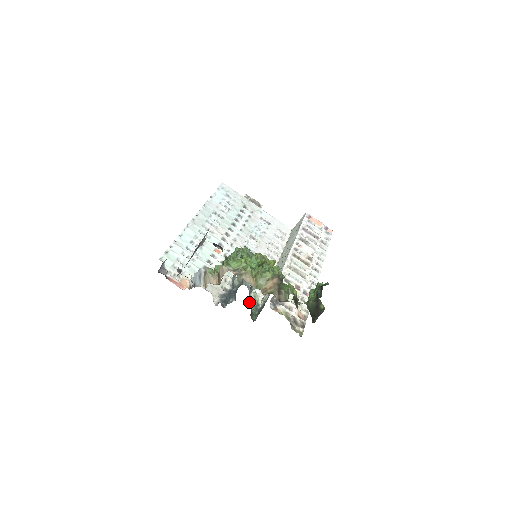
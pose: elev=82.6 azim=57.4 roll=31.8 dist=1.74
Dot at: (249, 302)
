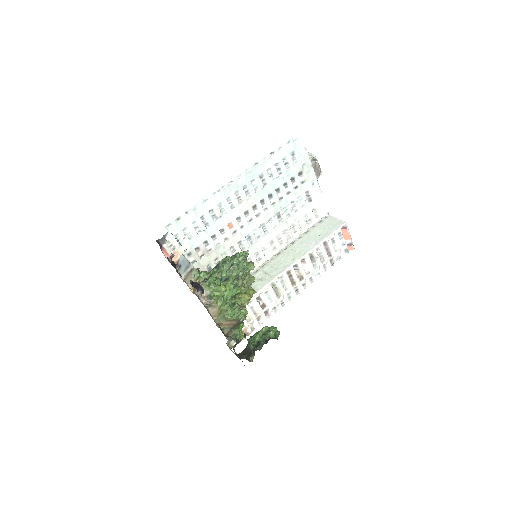
Dot at: occluded
